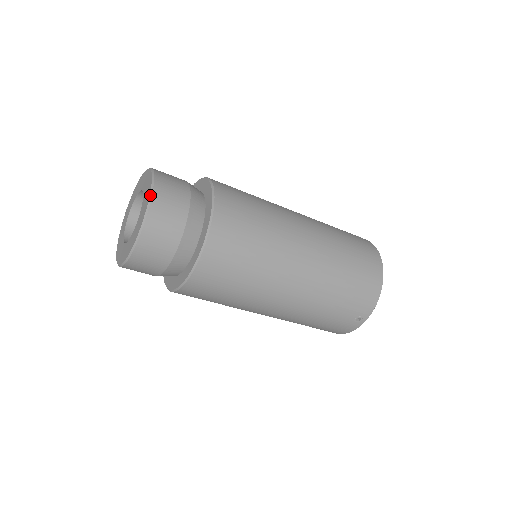
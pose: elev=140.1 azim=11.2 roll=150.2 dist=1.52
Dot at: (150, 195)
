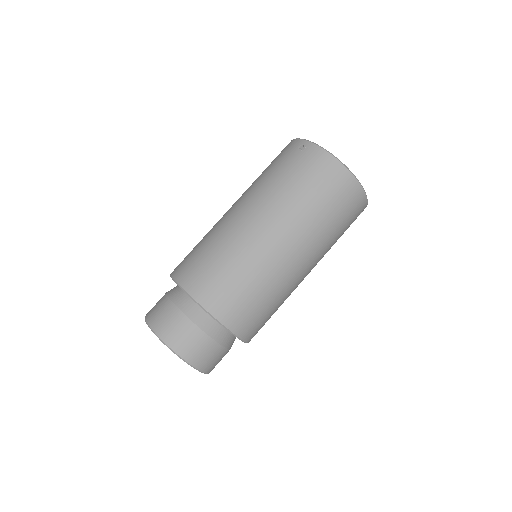
Dot at: occluded
